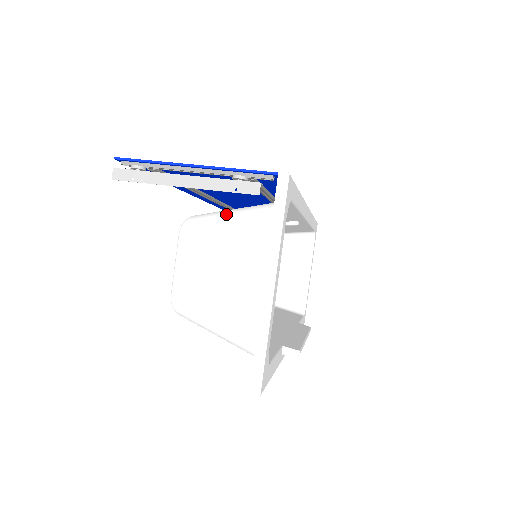
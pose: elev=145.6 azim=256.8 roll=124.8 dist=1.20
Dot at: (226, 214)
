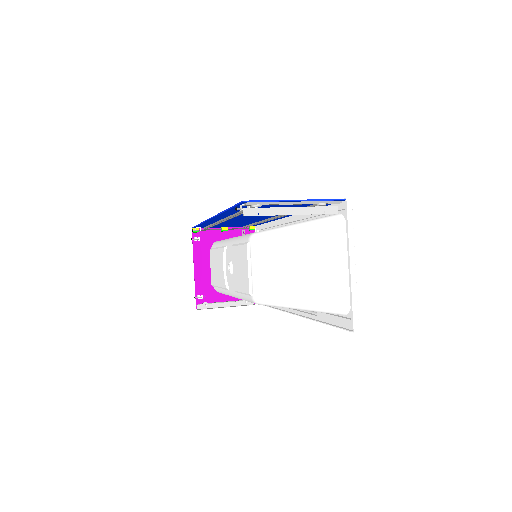
Dot at: (293, 228)
